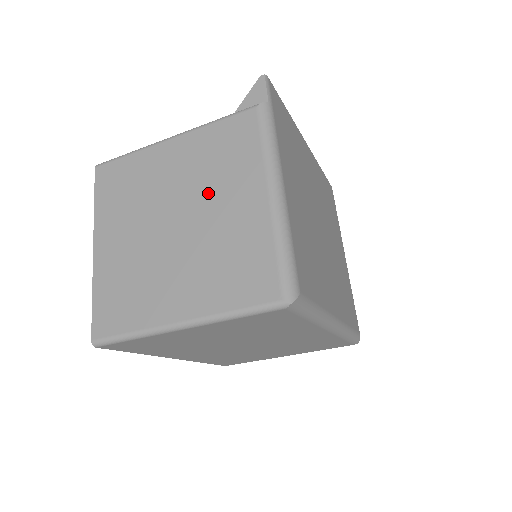
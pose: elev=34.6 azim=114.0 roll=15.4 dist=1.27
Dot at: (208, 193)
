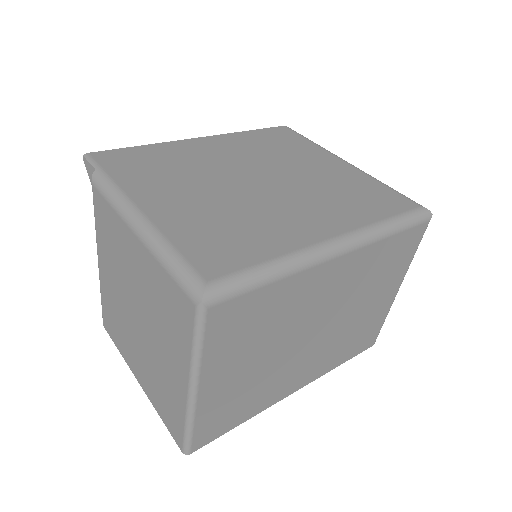
Dot at: (127, 275)
